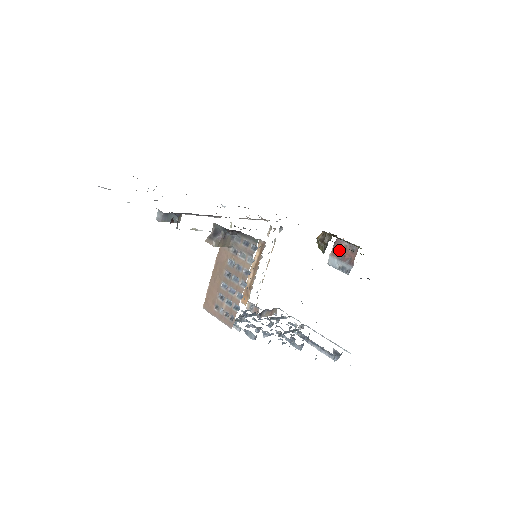
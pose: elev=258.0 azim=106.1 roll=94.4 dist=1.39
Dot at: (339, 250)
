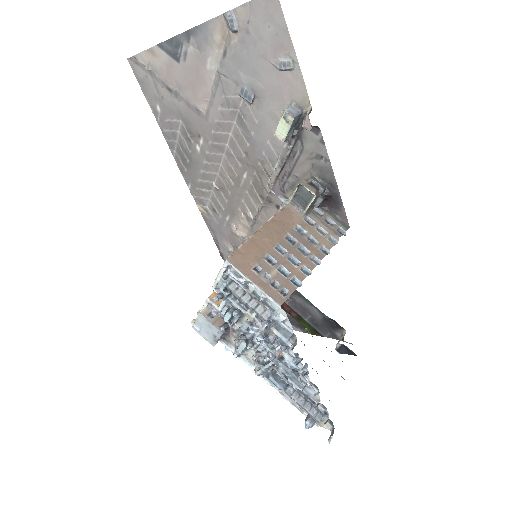
Dot at: occluded
